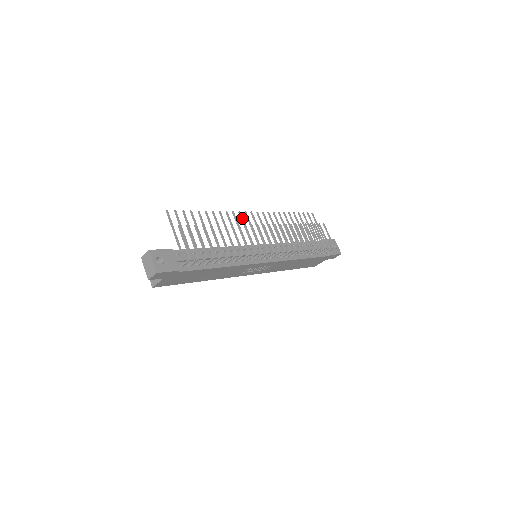
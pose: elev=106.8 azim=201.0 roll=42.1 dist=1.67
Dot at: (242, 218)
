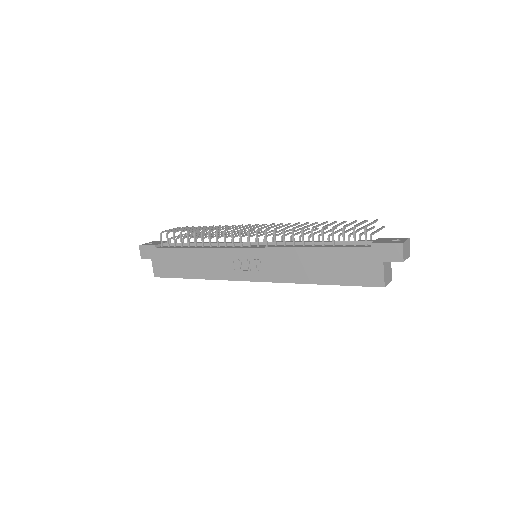
Dot at: occluded
